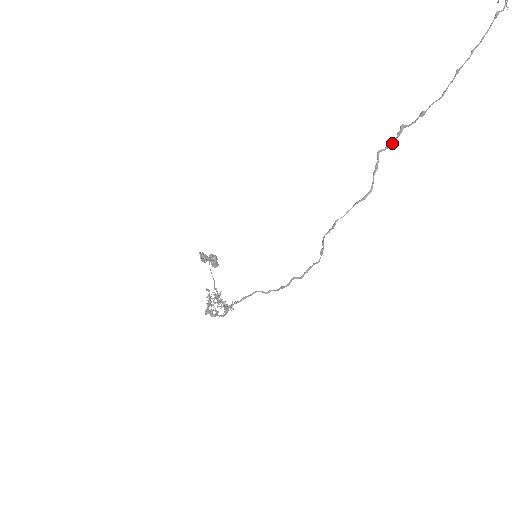
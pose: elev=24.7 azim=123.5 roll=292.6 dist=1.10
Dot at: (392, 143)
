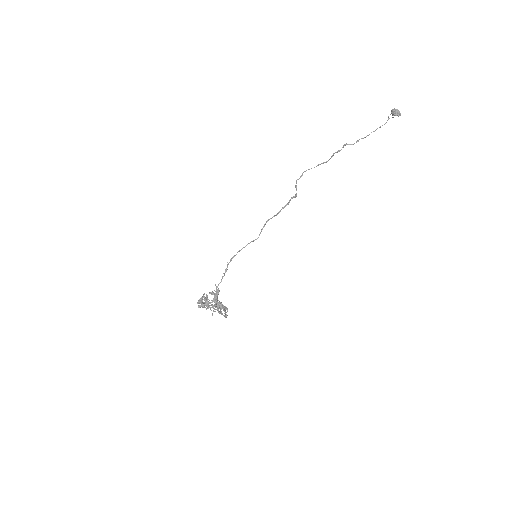
Dot at: occluded
